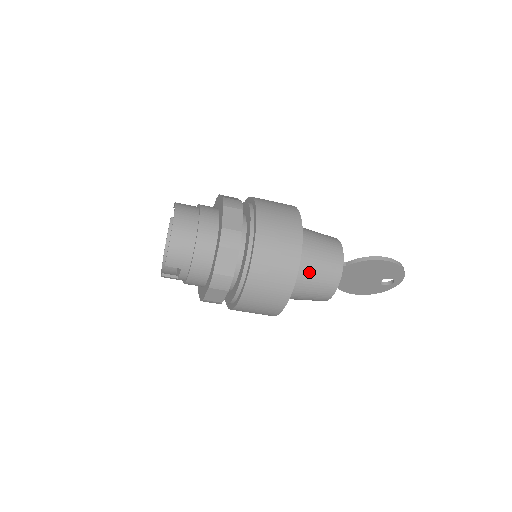
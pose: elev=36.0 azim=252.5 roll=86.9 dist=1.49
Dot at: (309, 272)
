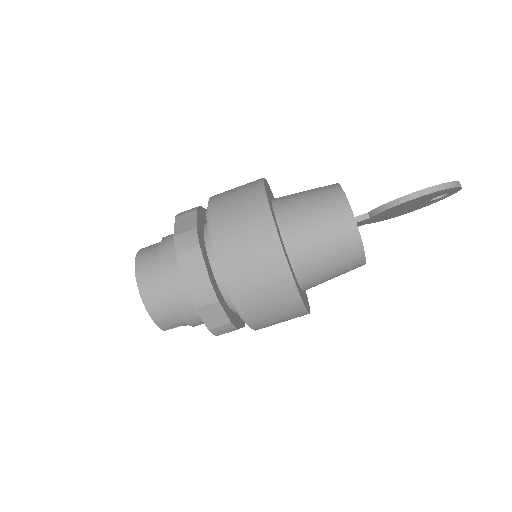
Dot at: (318, 267)
